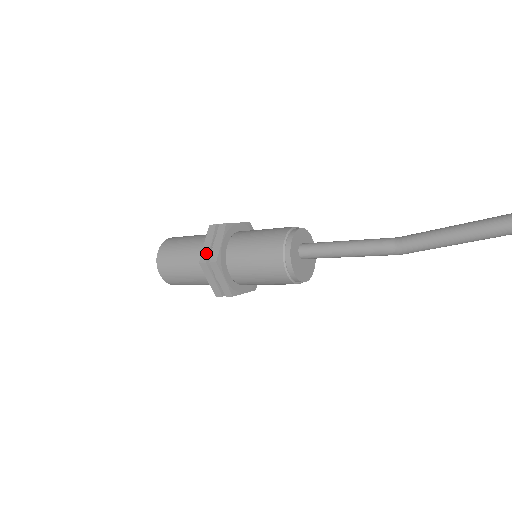
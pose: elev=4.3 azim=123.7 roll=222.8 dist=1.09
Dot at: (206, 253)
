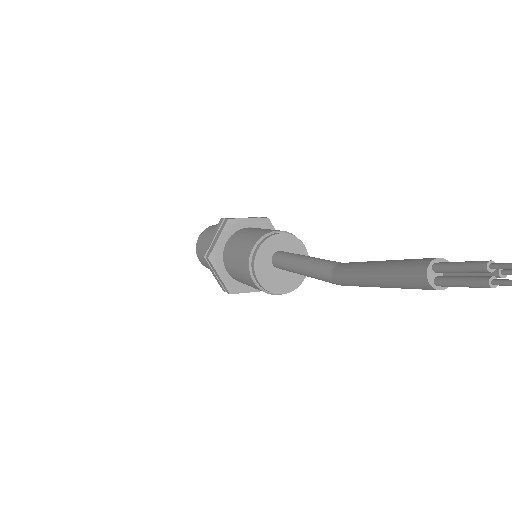
Dot at: (208, 247)
